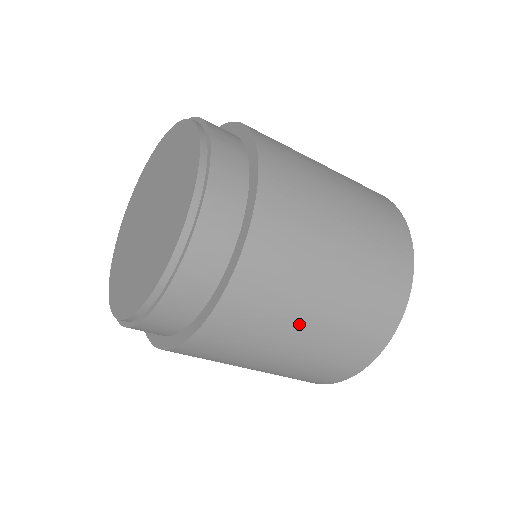
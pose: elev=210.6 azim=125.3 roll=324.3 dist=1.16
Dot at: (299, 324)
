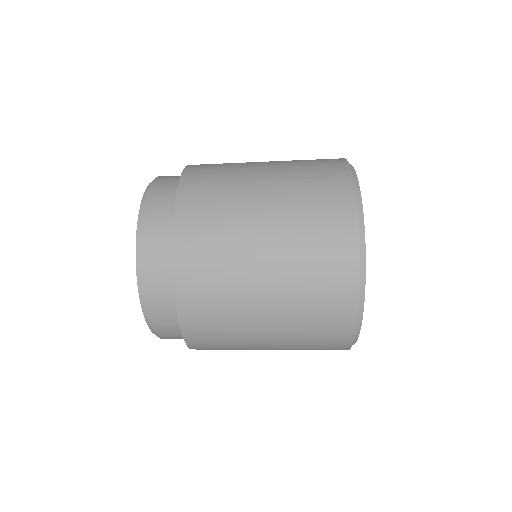
Dot at: (251, 225)
